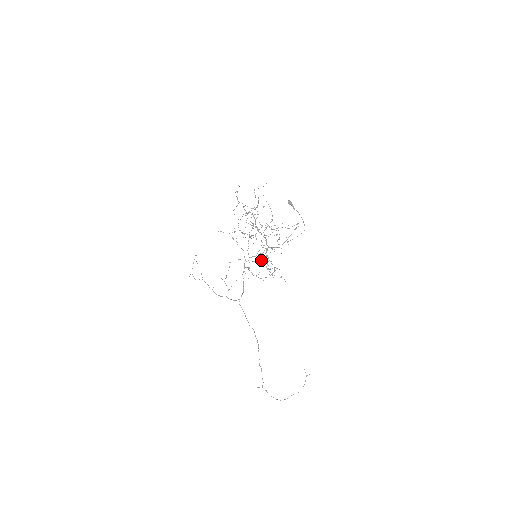
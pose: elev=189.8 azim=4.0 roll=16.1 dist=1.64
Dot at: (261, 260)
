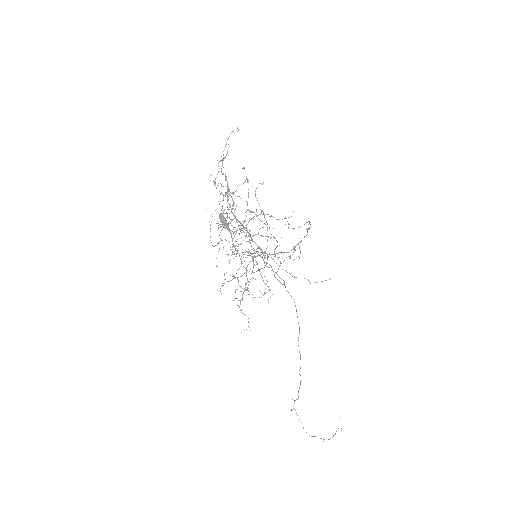
Dot at: (235, 278)
